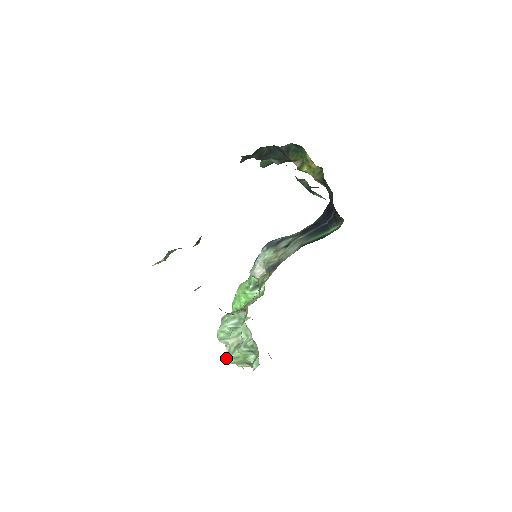
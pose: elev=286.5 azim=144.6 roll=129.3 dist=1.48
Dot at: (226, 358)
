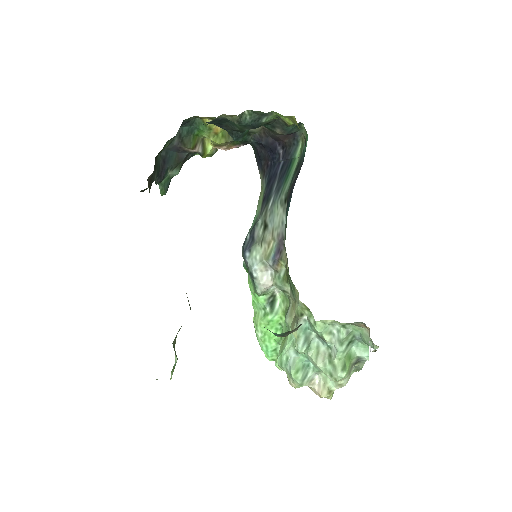
Dot at: (325, 394)
